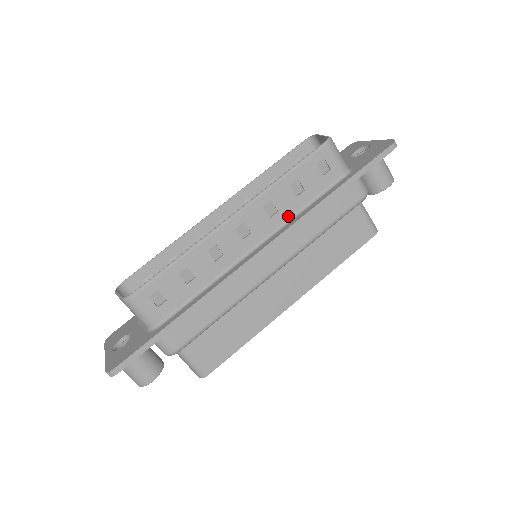
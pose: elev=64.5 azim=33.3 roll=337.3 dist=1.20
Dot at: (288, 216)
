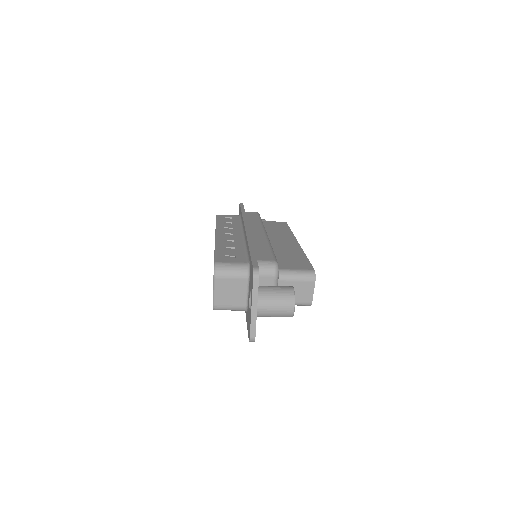
Dot at: occluded
